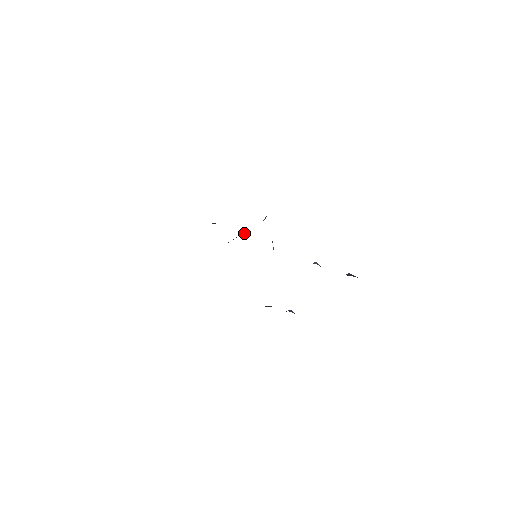
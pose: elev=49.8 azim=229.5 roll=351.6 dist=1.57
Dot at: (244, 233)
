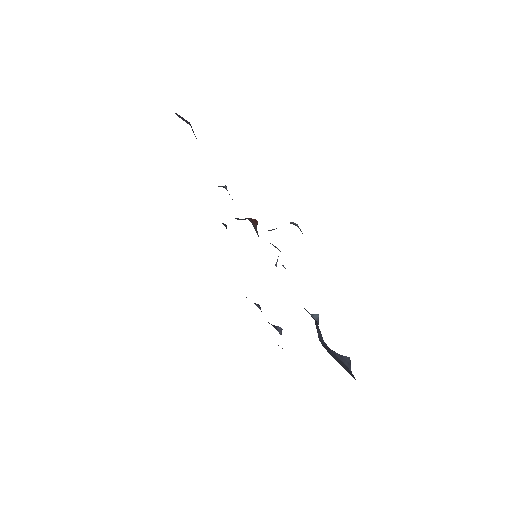
Dot at: (255, 223)
